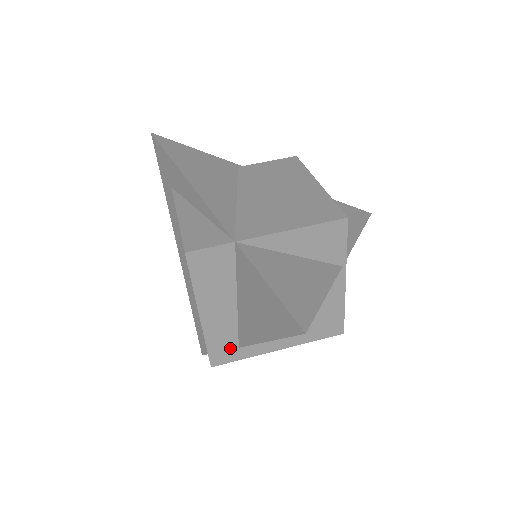
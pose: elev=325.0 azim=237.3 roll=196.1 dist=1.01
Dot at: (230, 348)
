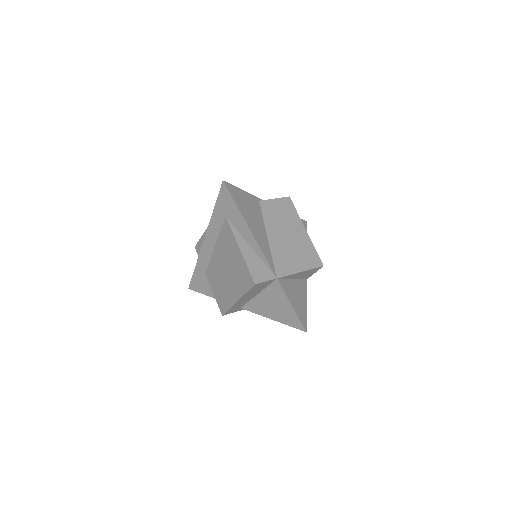
Dot at: (237, 309)
